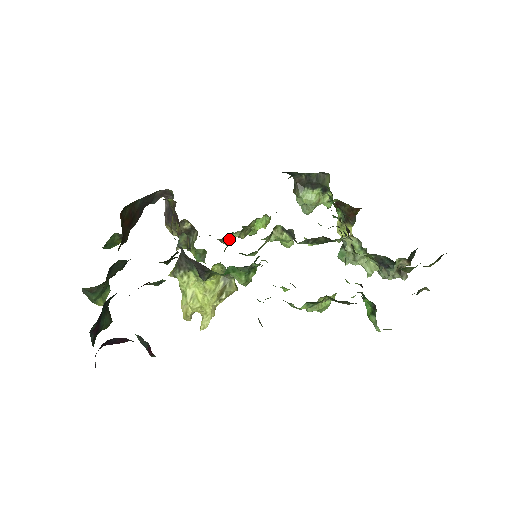
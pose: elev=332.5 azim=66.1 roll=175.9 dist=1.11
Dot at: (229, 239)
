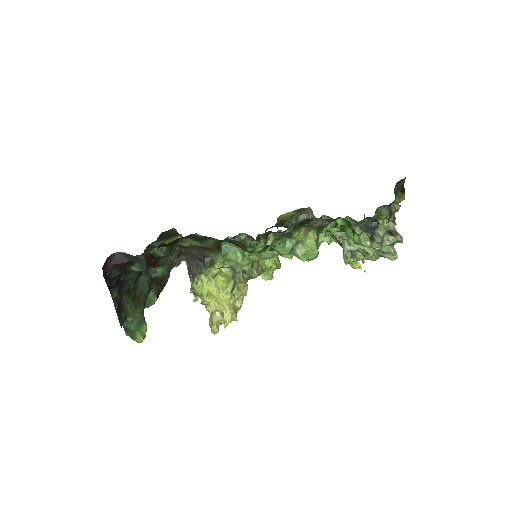
Dot at: (245, 279)
